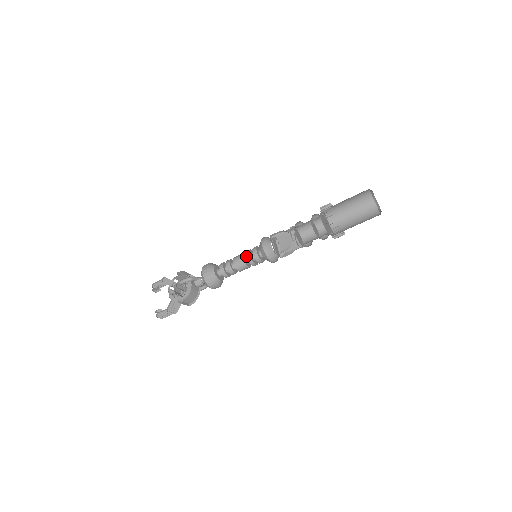
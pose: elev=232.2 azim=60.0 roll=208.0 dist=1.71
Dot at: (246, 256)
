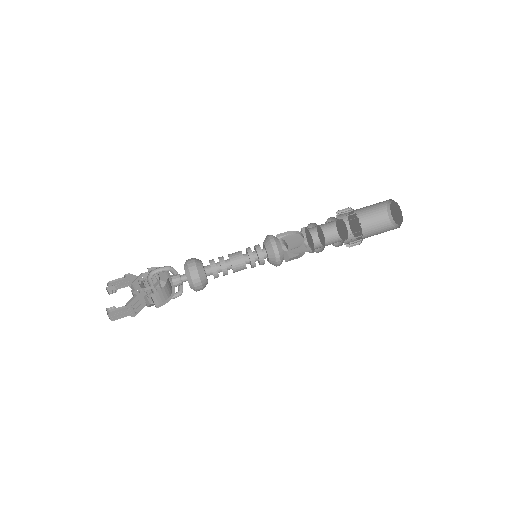
Dot at: occluded
